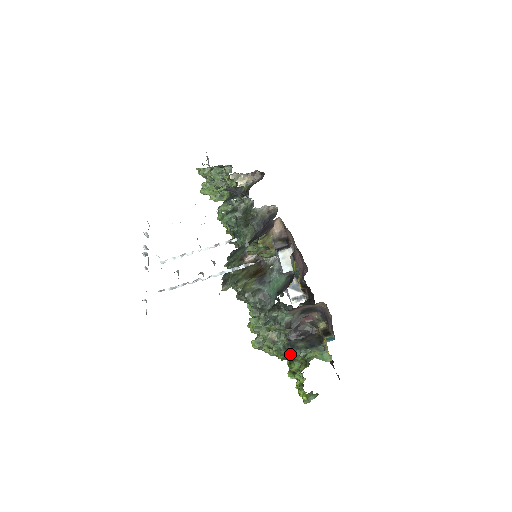
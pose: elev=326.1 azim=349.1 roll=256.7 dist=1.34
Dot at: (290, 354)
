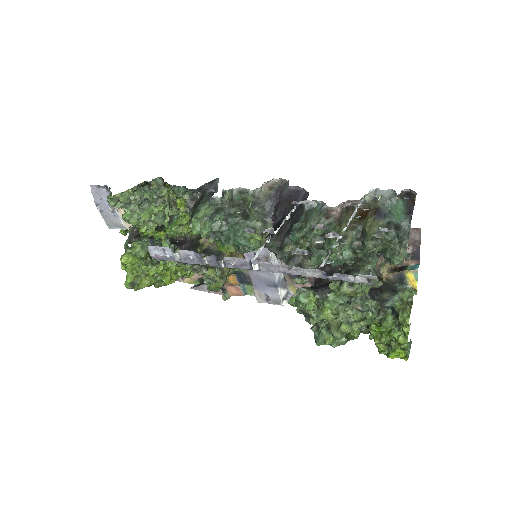
Dot at: (380, 314)
